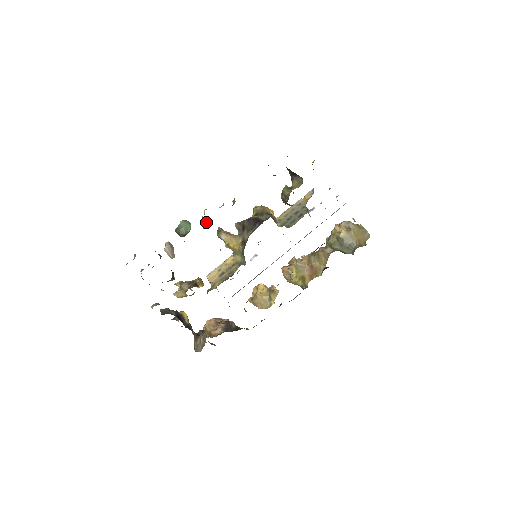
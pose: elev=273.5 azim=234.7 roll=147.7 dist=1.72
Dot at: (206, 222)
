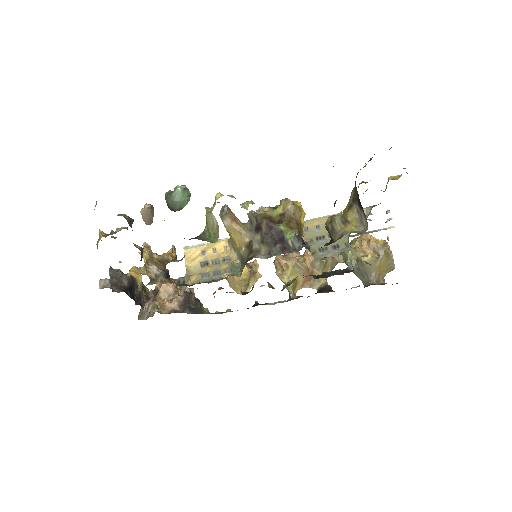
Dot at: (214, 227)
